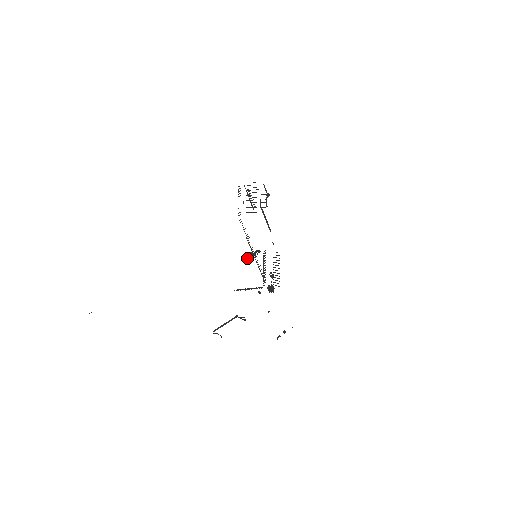
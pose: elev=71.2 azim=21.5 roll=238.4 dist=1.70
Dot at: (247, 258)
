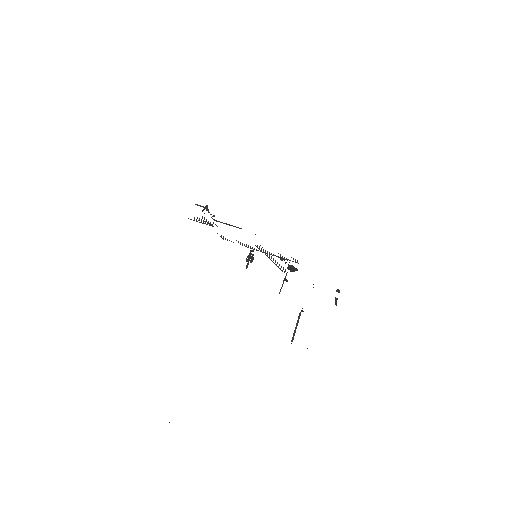
Dot at: (246, 266)
